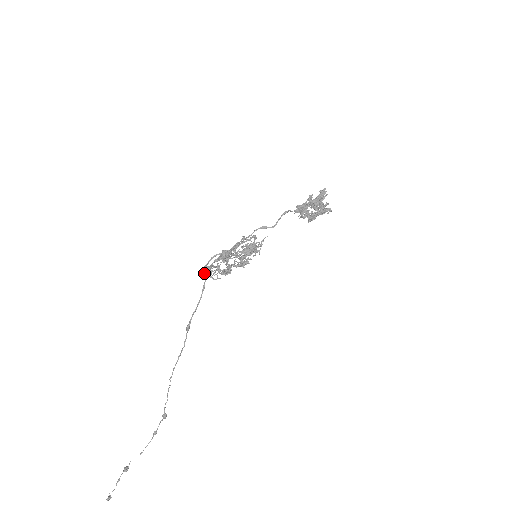
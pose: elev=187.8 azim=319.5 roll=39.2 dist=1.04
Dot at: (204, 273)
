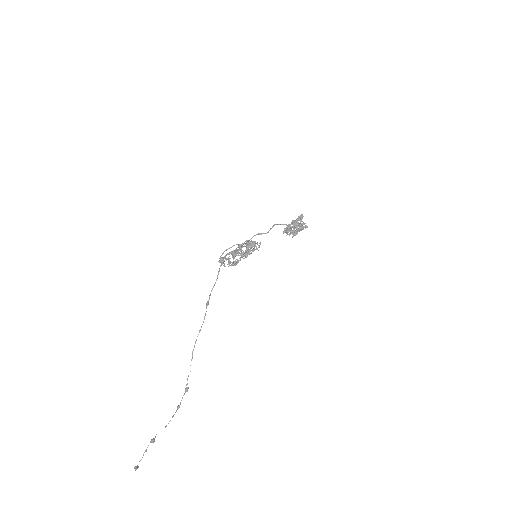
Dot at: (219, 262)
